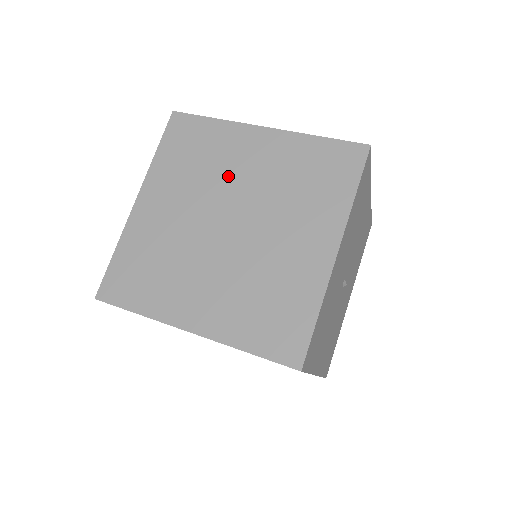
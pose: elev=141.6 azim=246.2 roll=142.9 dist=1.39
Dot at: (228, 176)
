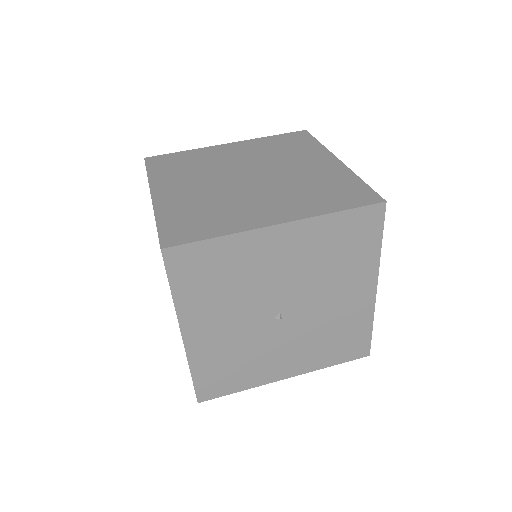
Dot at: occluded
